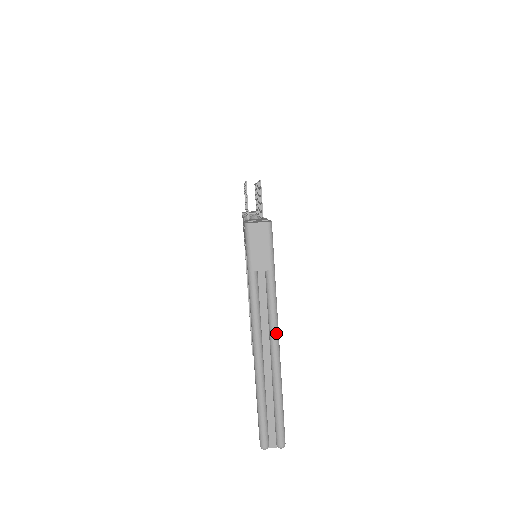
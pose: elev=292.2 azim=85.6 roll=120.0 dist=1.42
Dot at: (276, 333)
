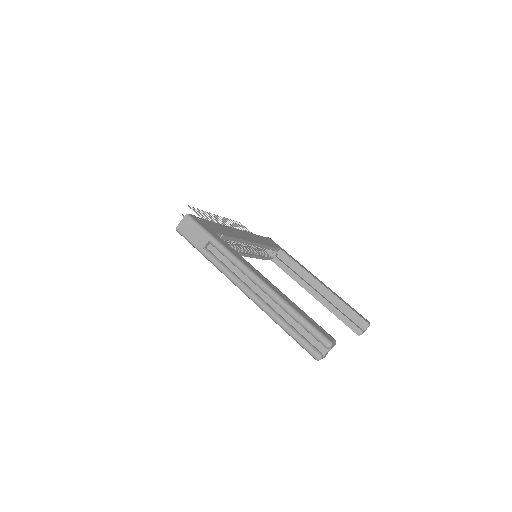
Dot at: (248, 272)
